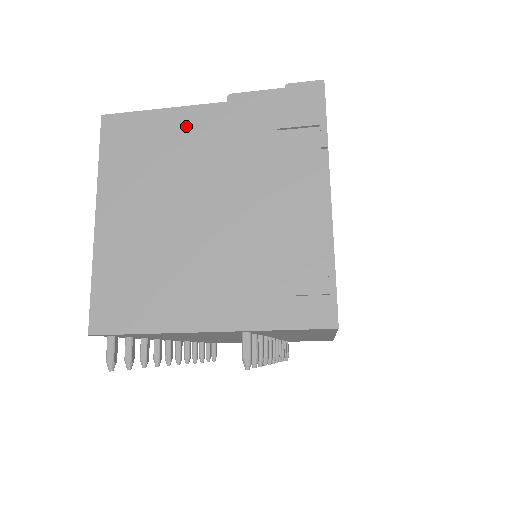
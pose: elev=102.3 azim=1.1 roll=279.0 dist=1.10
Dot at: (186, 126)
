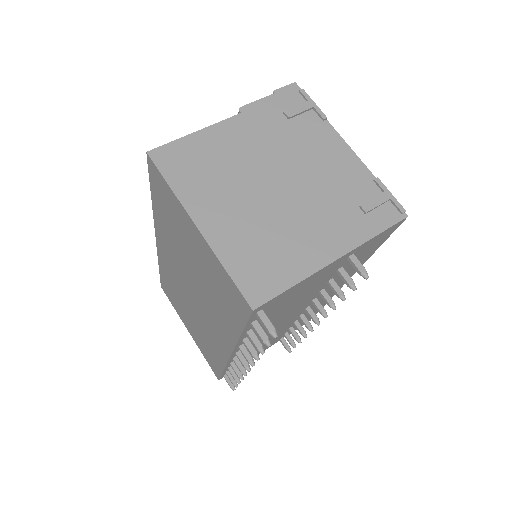
Dot at: (223, 137)
